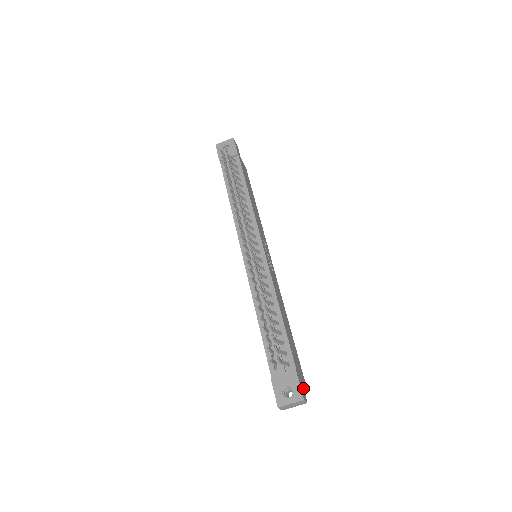
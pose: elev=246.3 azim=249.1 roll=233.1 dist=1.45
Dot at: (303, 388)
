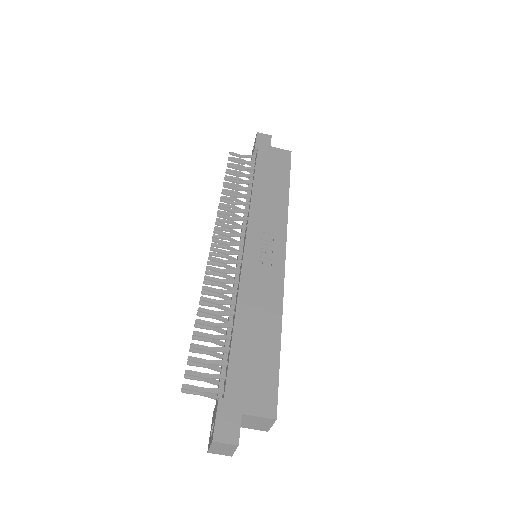
Dot at: (239, 423)
